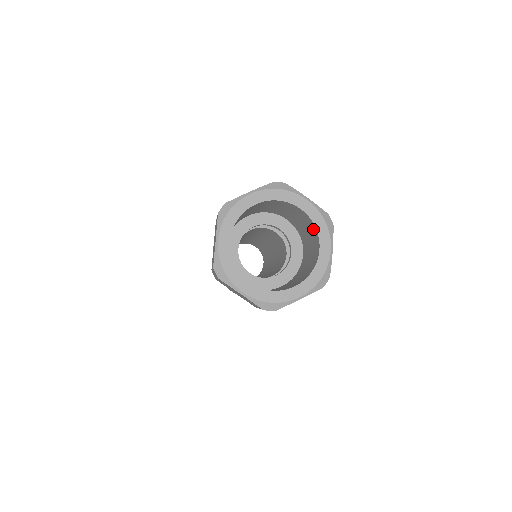
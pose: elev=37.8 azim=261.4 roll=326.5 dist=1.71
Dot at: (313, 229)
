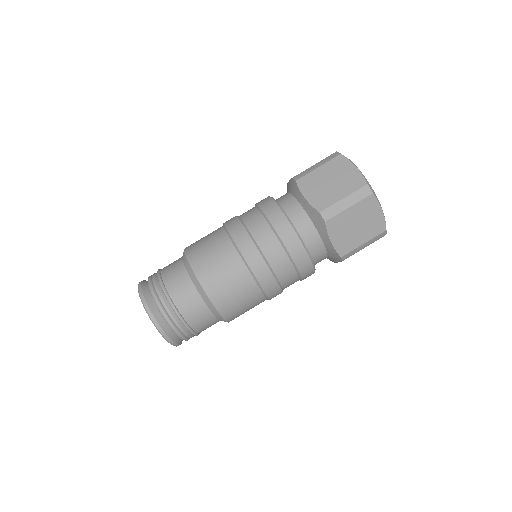
Dot at: occluded
